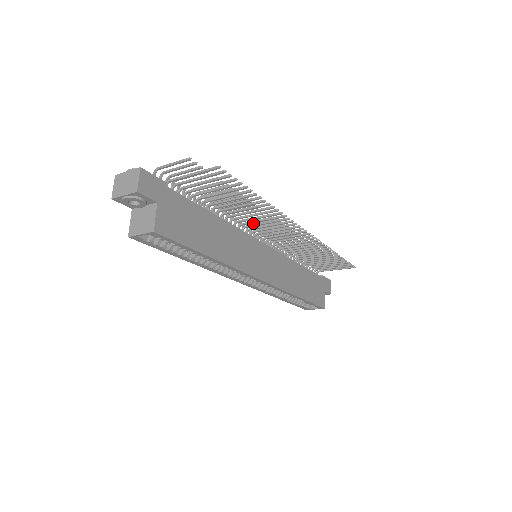
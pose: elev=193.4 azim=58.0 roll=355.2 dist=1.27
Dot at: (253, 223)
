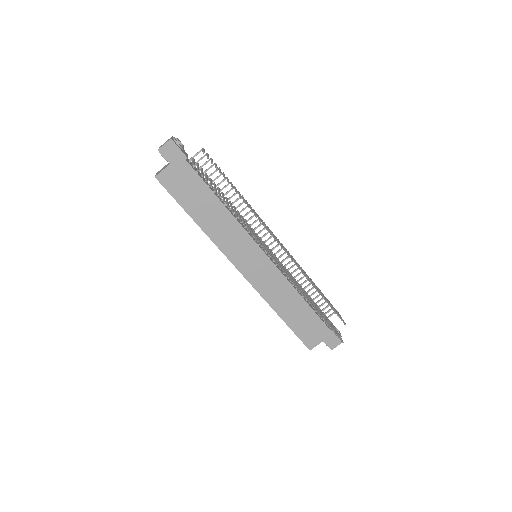
Dot at: occluded
